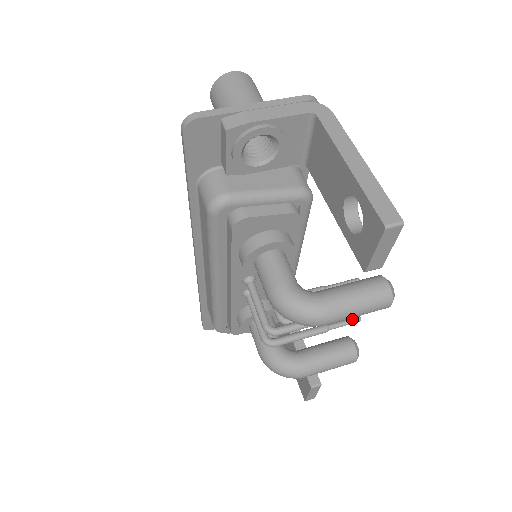
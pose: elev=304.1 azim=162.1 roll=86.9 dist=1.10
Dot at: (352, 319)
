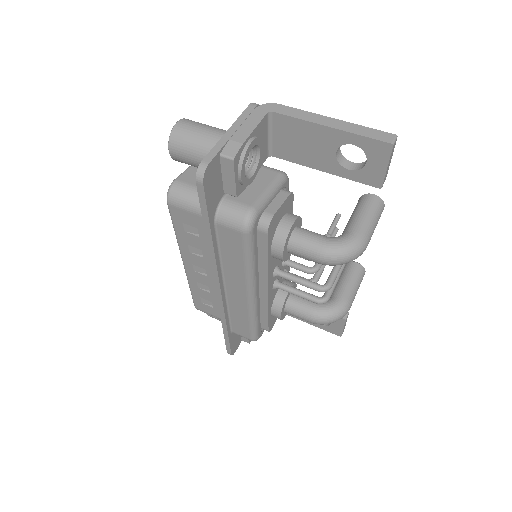
Dot at: occluded
